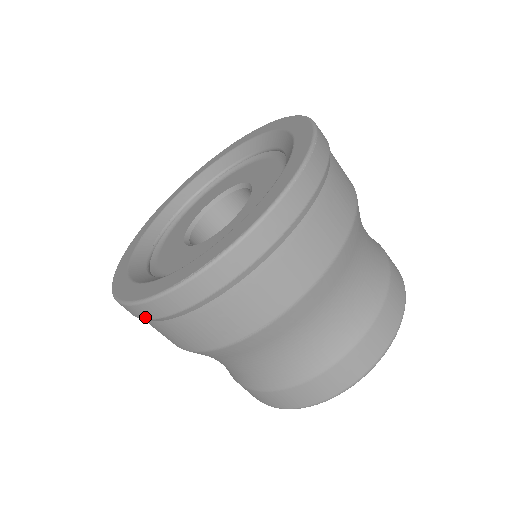
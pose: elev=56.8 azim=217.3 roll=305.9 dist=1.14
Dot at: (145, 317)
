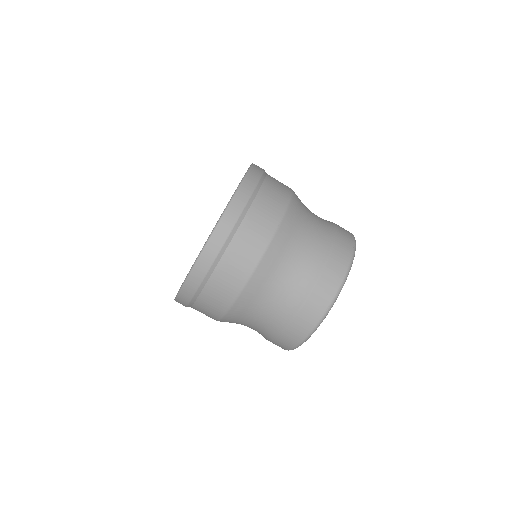
Dot at: (218, 249)
